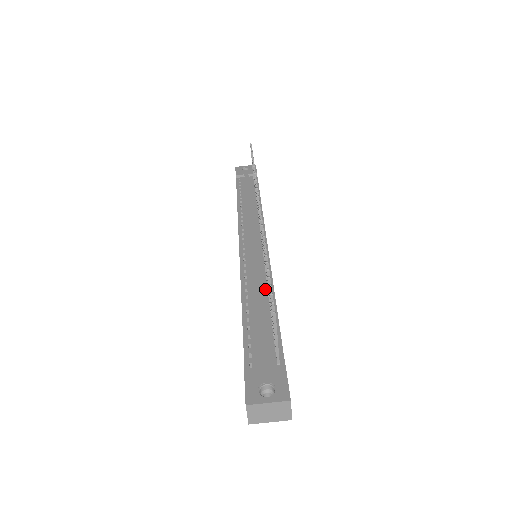
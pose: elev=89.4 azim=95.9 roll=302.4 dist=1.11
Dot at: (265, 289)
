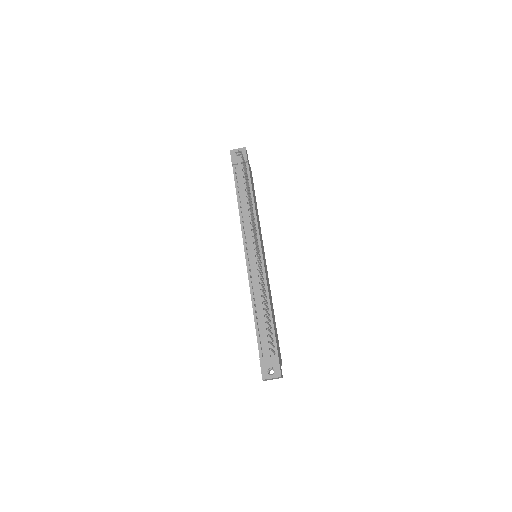
Dot at: occluded
